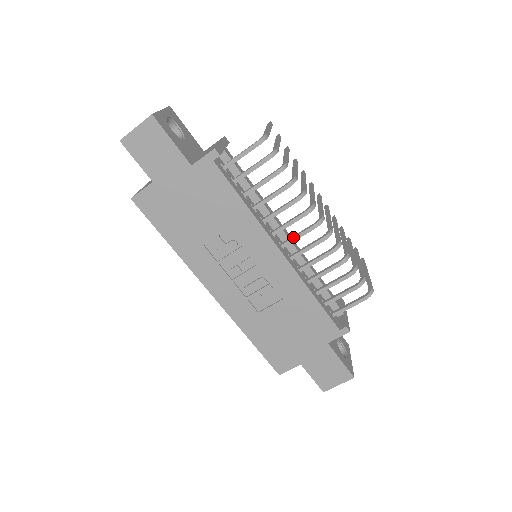
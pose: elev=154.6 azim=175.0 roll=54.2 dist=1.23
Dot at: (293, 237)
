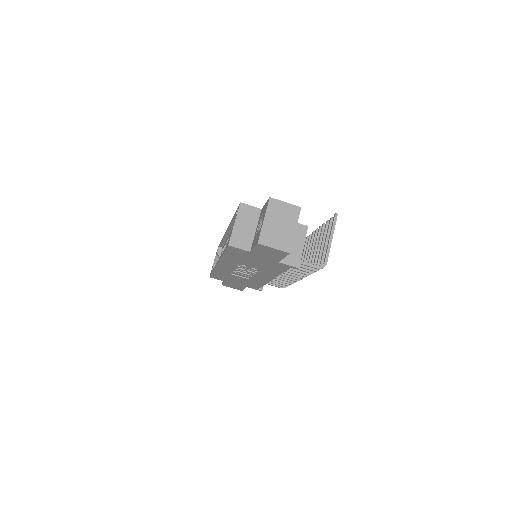
Dot at: (284, 275)
